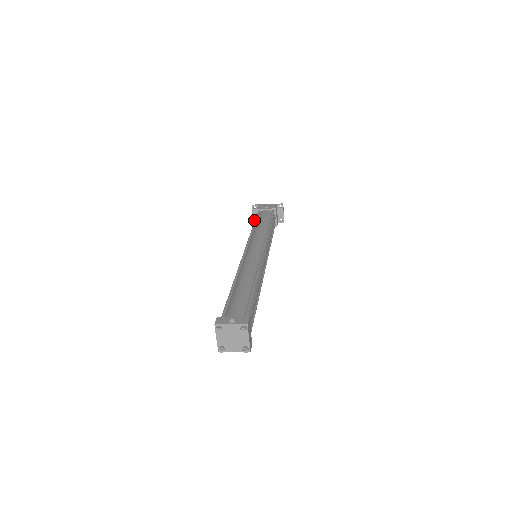
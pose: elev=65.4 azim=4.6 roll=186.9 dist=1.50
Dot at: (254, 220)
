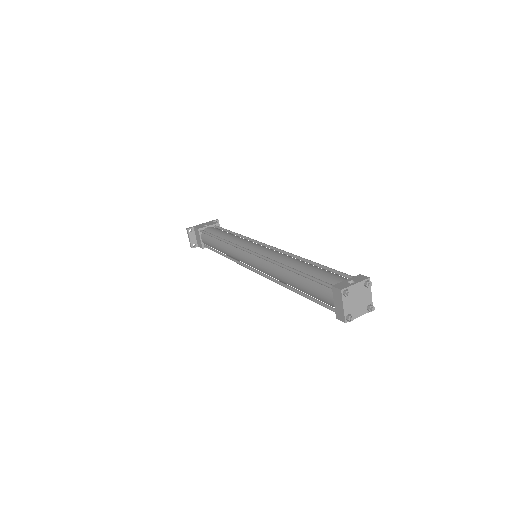
Dot at: (191, 245)
